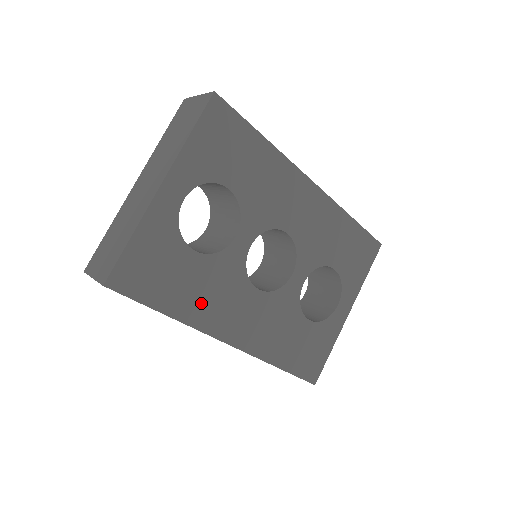
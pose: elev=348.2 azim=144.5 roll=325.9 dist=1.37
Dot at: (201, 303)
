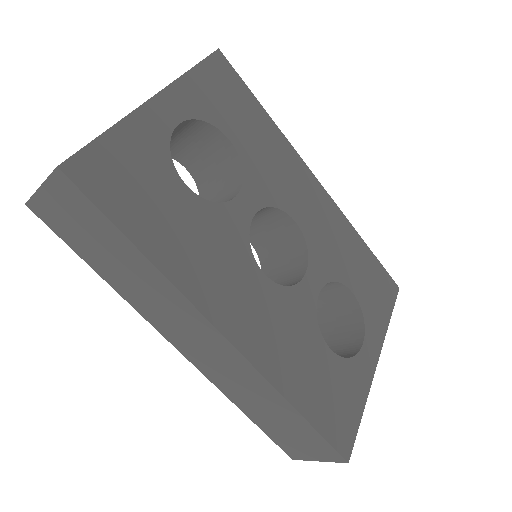
Dot at: (190, 257)
